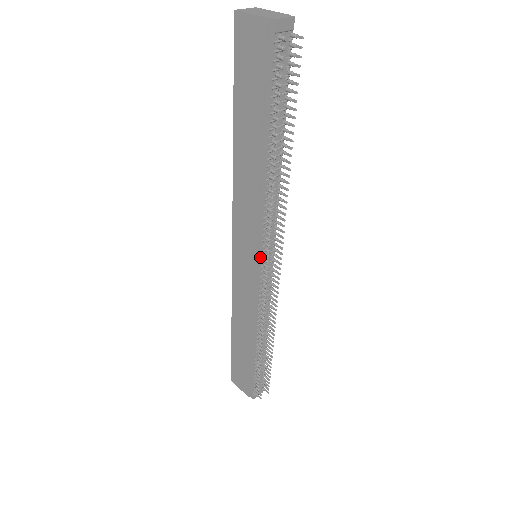
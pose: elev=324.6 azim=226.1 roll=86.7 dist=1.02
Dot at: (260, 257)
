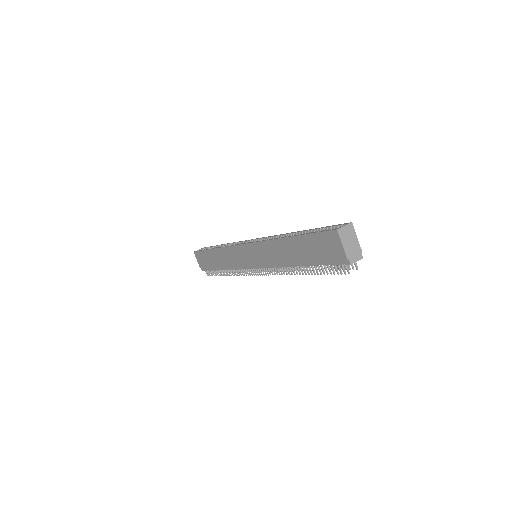
Dot at: (258, 268)
